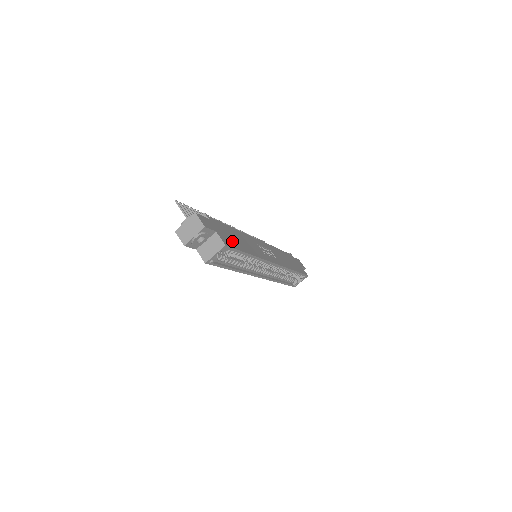
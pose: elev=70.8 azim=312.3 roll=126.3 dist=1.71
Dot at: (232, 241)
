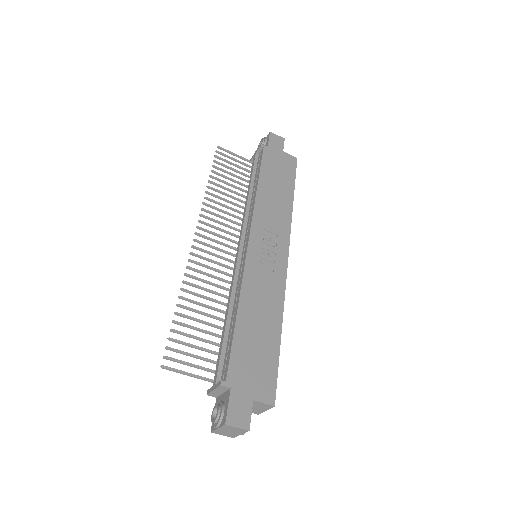
Dot at: (264, 366)
